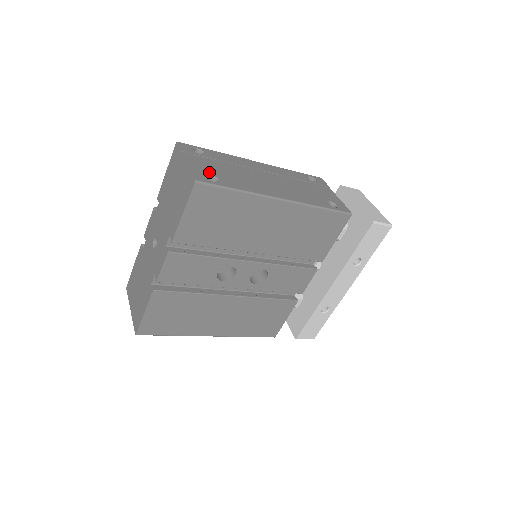
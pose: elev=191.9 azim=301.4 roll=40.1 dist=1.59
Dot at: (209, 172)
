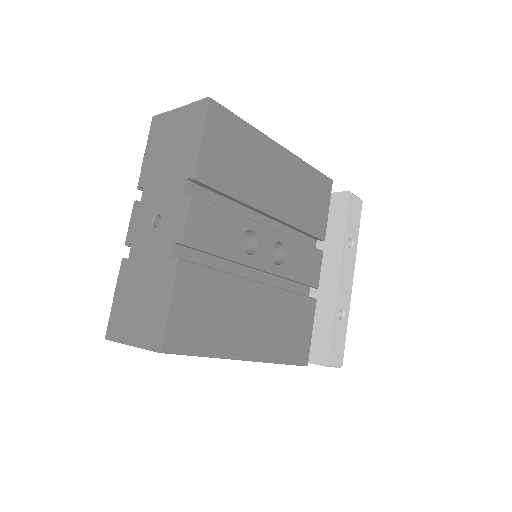
Dot at: occluded
